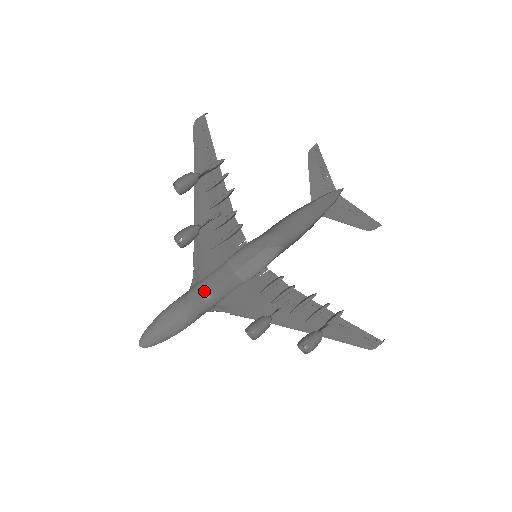
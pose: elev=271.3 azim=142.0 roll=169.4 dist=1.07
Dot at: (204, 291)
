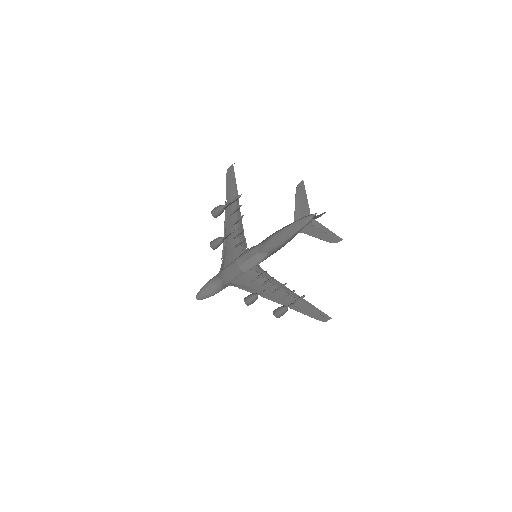
Dot at: (223, 275)
